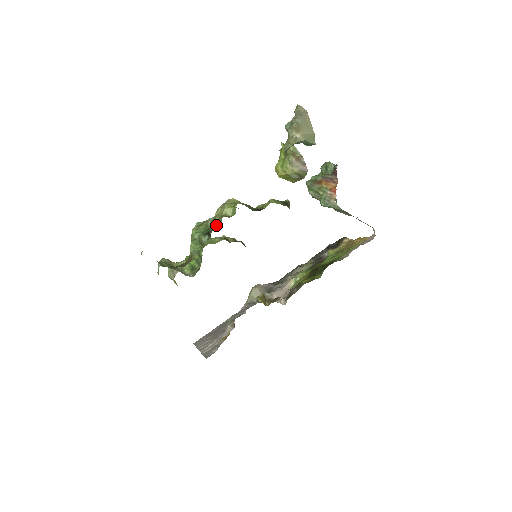
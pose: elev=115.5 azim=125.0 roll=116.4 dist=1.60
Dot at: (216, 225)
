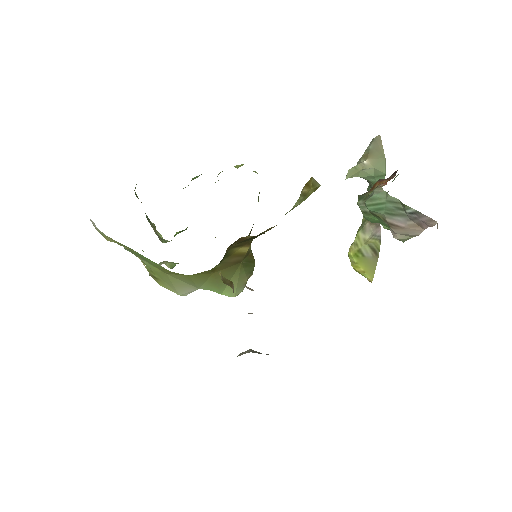
Dot at: occluded
